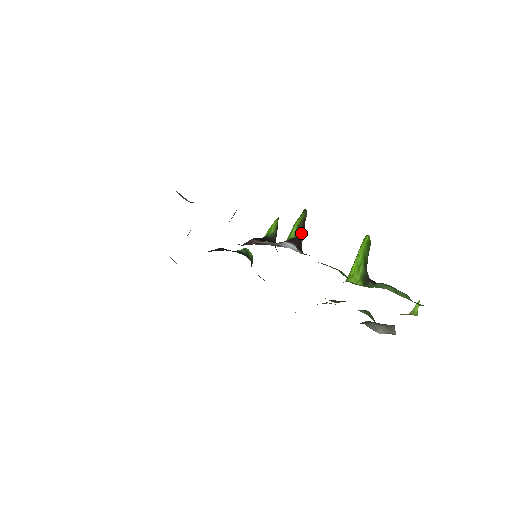
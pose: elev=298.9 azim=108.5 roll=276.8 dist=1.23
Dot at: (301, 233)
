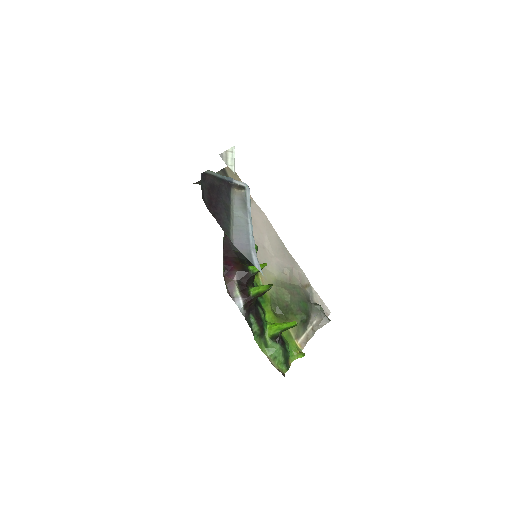
Dot at: (258, 296)
